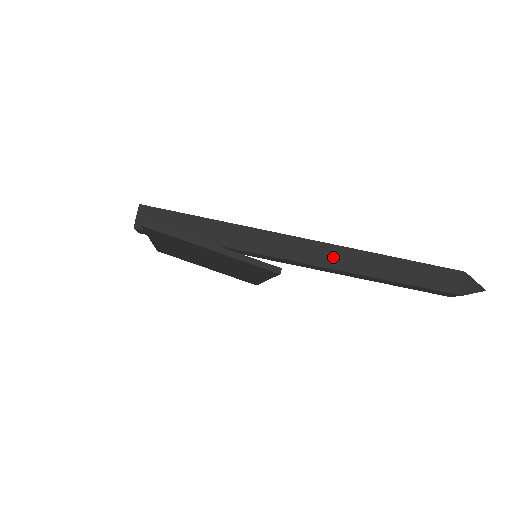
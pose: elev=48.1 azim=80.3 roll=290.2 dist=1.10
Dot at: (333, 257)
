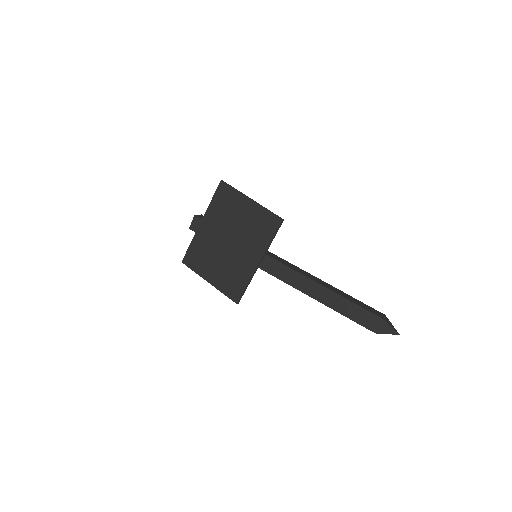
Dot at: (303, 272)
